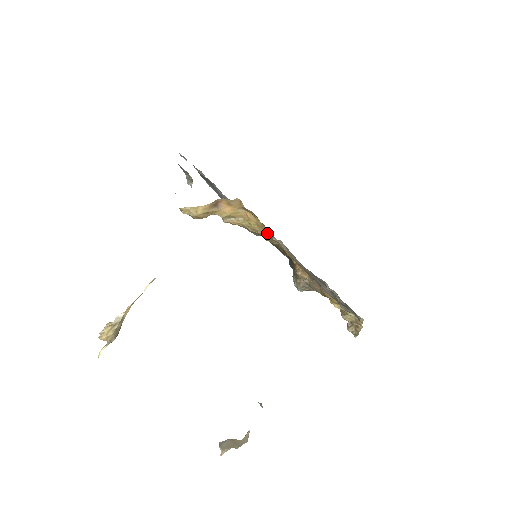
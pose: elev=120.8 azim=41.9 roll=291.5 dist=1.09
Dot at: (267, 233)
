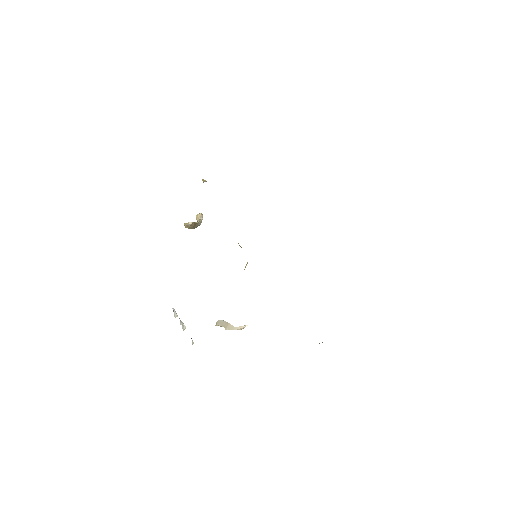
Dot at: occluded
